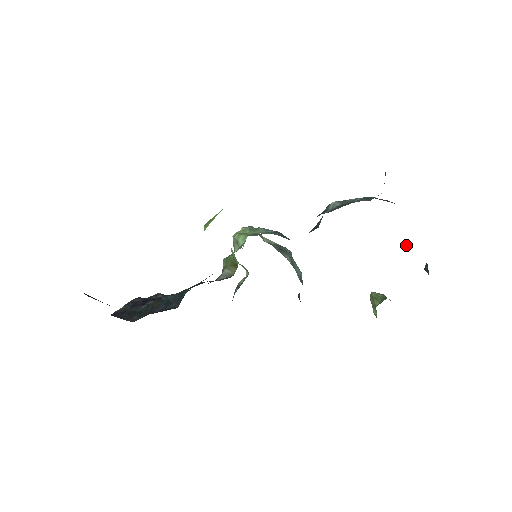
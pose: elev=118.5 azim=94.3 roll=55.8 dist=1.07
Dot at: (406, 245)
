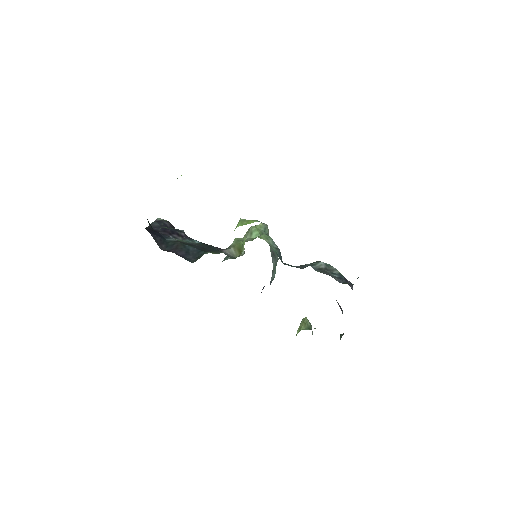
Dot at: occluded
